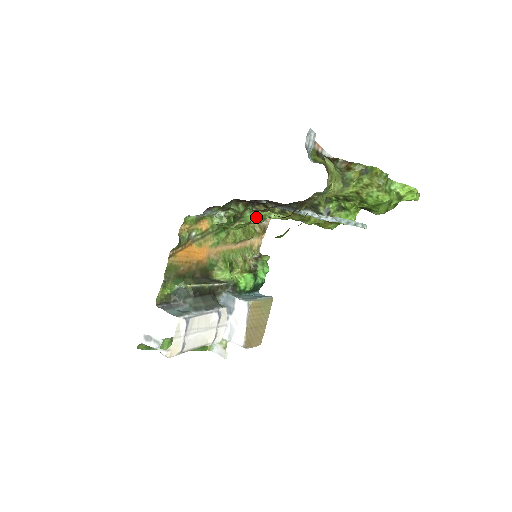
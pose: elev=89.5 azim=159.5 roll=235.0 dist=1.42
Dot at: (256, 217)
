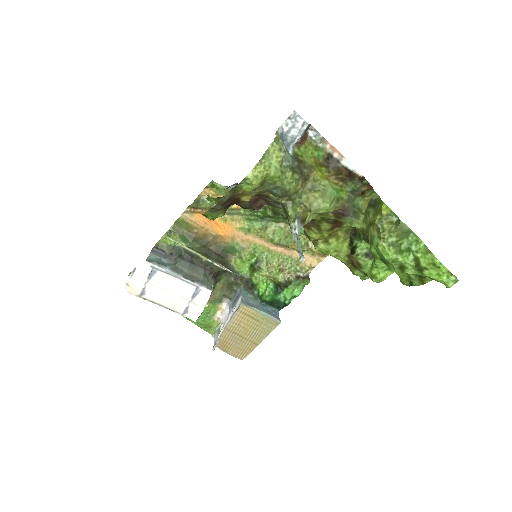
Dot at: occluded
